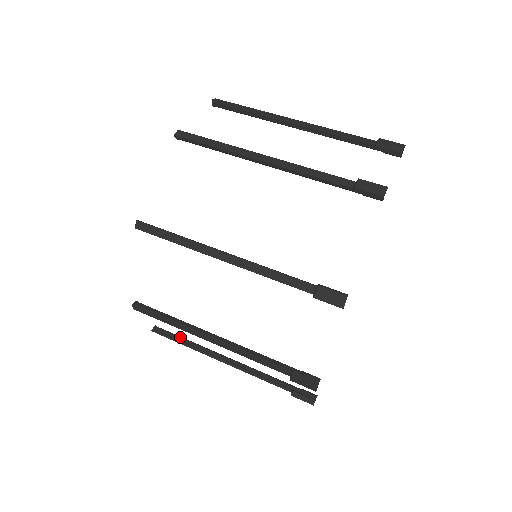
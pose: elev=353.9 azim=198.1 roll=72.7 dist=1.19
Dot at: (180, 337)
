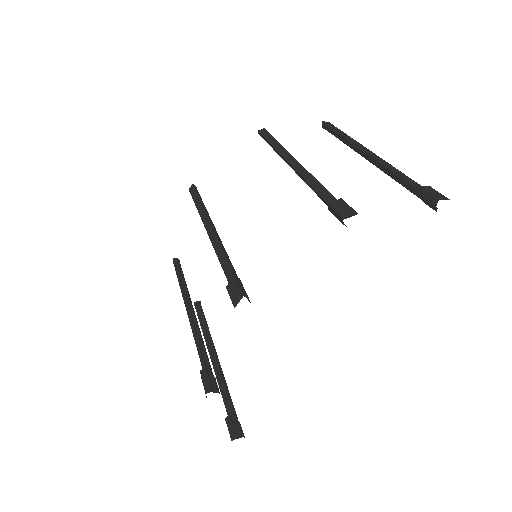
Dot at: (204, 318)
